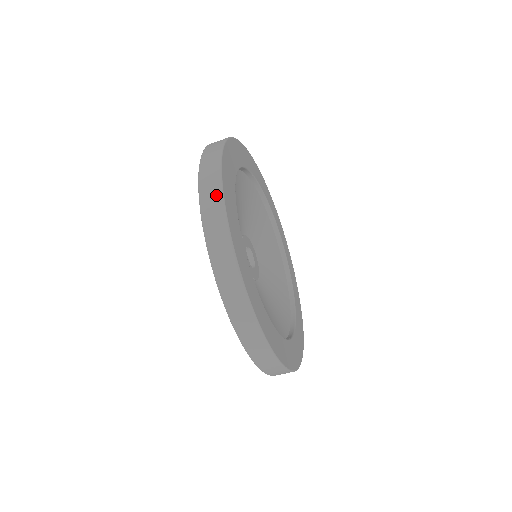
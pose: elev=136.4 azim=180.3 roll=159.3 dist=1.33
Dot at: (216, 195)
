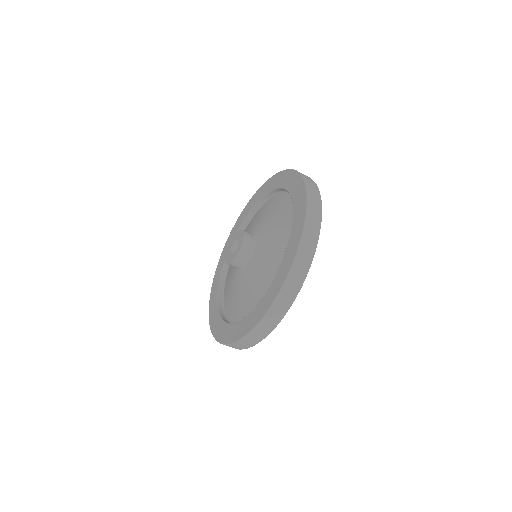
Dot at: (271, 326)
